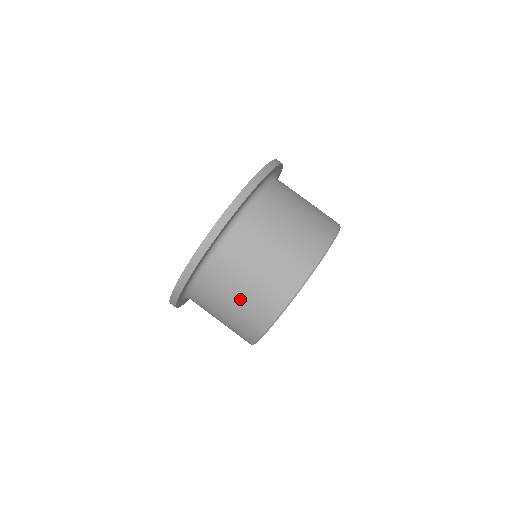
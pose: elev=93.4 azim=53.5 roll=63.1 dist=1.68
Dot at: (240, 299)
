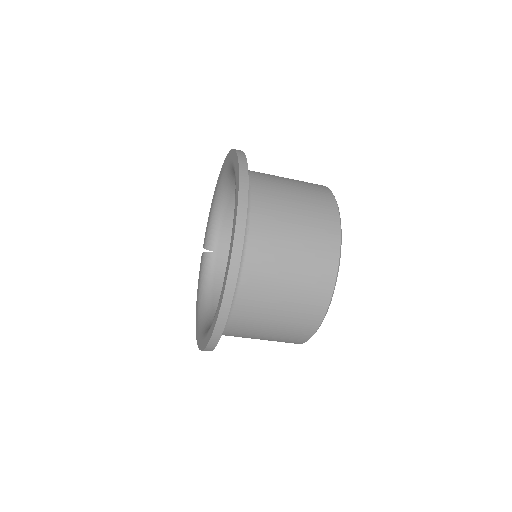
Dot at: (269, 336)
